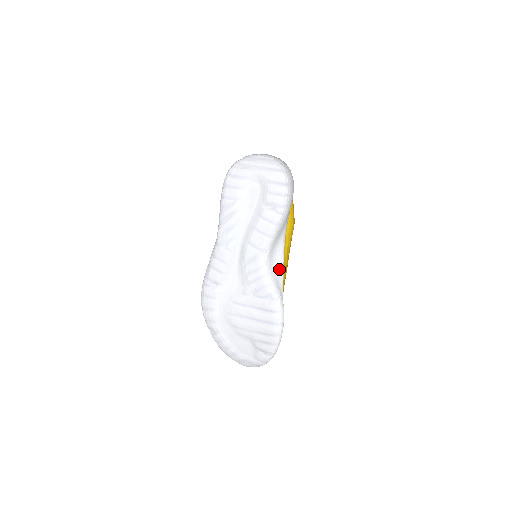
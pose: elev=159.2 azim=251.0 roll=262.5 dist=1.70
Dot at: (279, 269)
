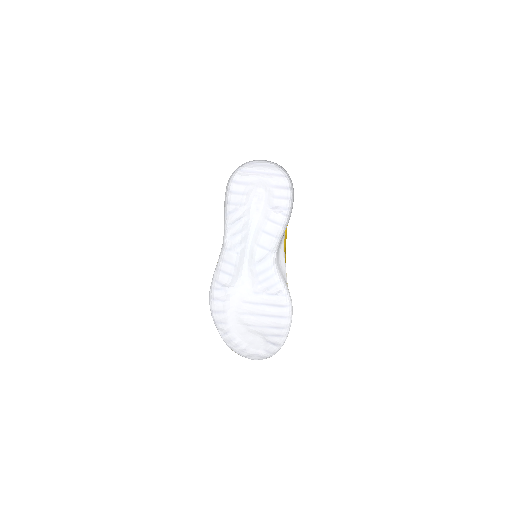
Dot at: (283, 266)
